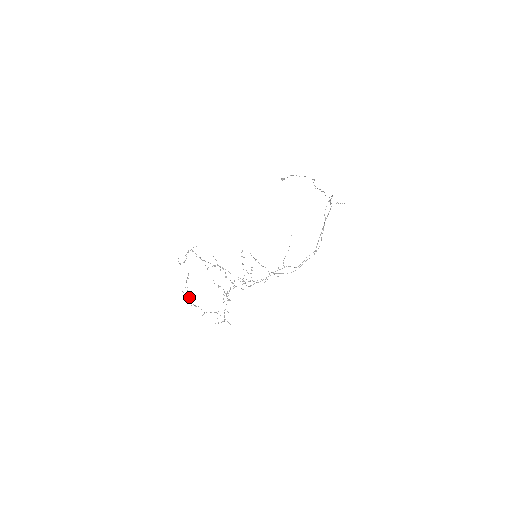
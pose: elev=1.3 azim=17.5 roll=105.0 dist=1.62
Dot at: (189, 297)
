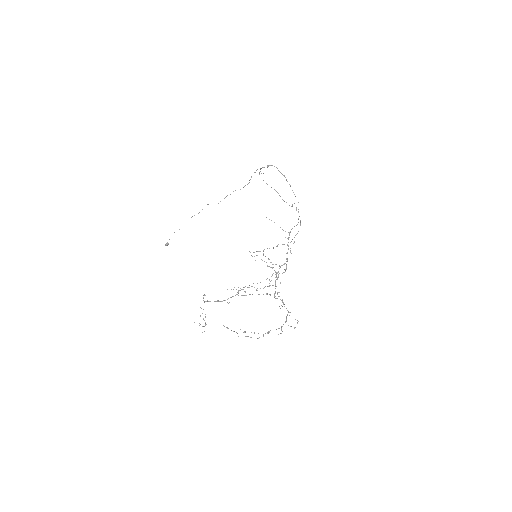
Dot at: (254, 333)
